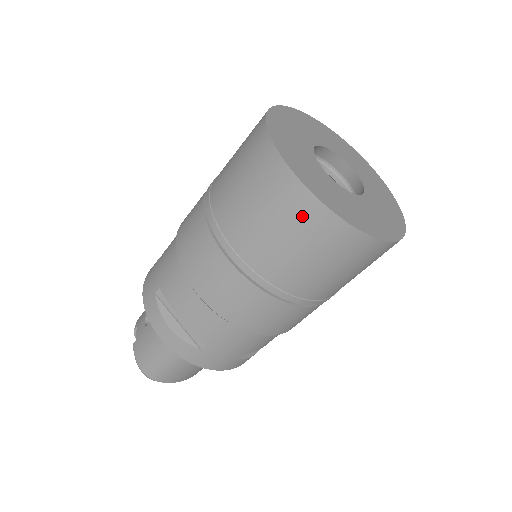
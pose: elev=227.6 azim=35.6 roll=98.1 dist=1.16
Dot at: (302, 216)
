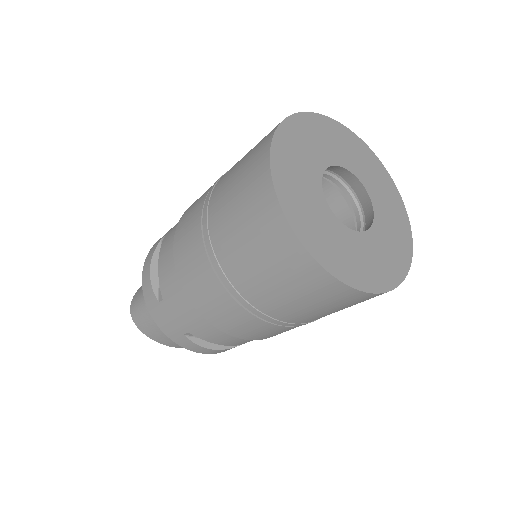
Dot at: (257, 196)
